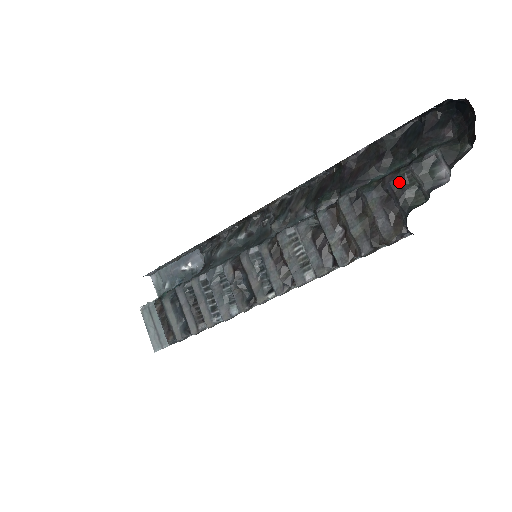
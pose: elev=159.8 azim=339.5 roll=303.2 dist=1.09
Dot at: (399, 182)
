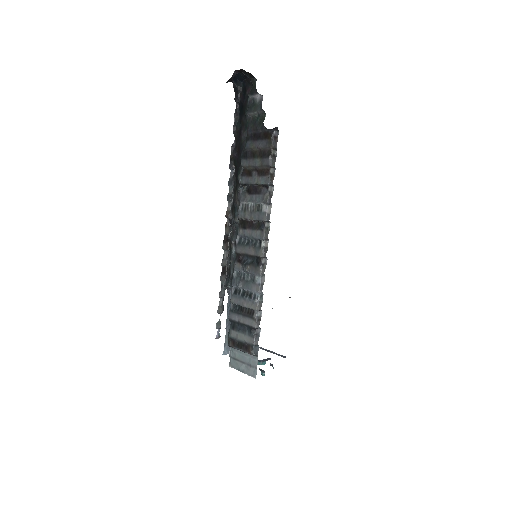
Dot at: (251, 125)
